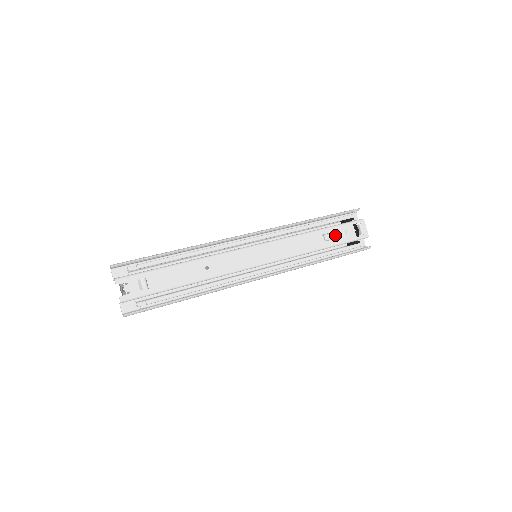
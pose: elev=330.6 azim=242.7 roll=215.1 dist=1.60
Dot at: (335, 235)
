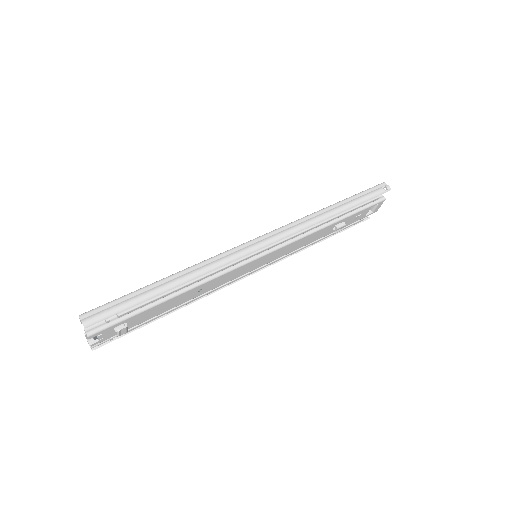
Dot at: (347, 221)
